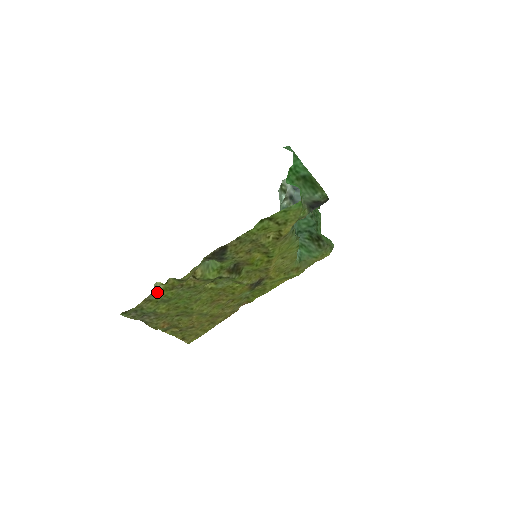
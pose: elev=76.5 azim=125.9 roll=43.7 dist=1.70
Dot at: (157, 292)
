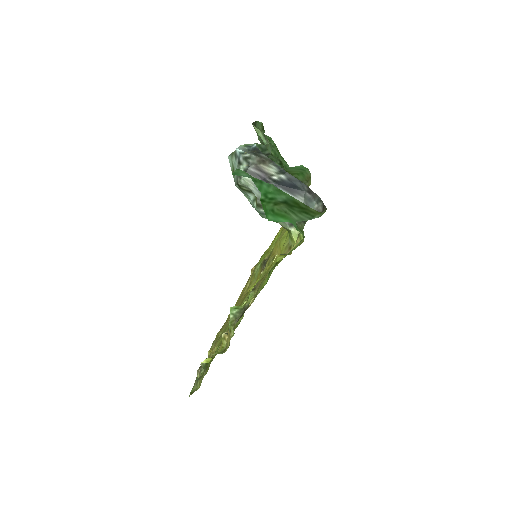
Dot at: (207, 365)
